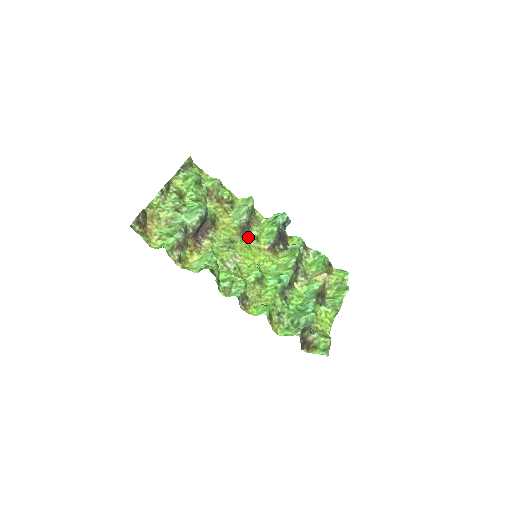
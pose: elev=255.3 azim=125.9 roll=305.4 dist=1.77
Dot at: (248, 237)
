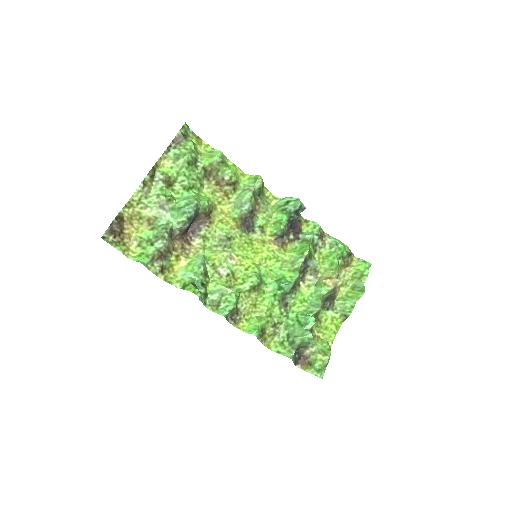
Dot at: (251, 227)
